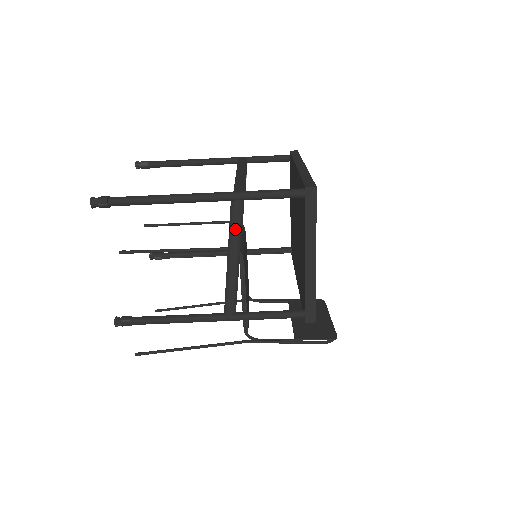
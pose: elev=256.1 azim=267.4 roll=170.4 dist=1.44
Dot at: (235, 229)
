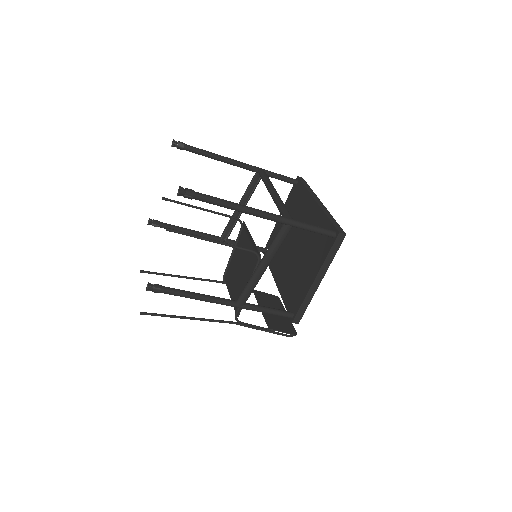
Dot at: (277, 245)
